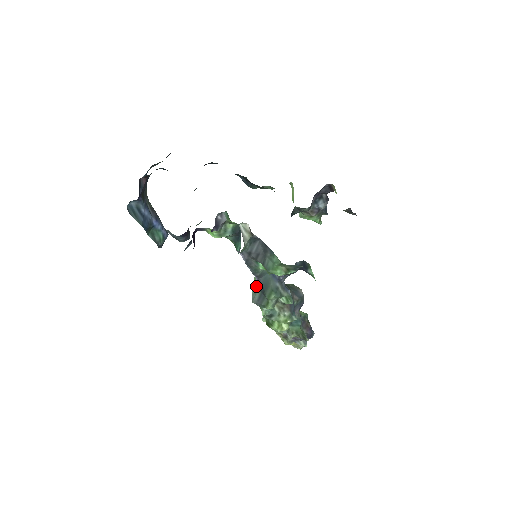
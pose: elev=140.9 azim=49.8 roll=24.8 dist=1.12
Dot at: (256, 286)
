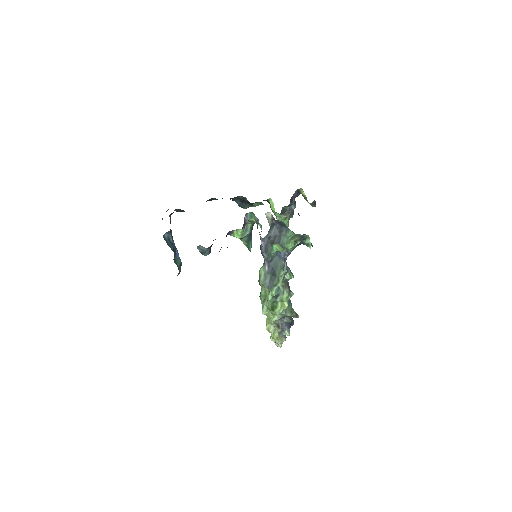
Dot at: (266, 273)
